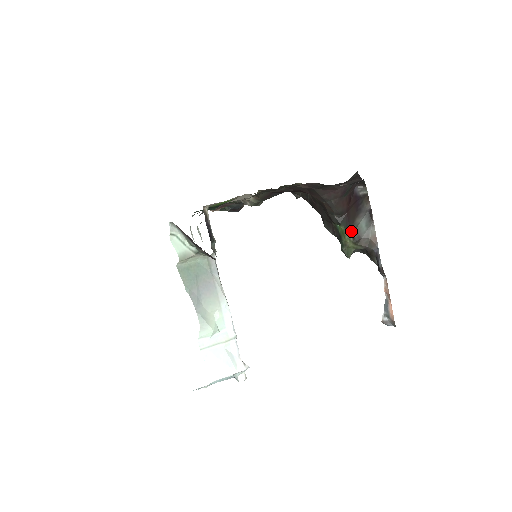
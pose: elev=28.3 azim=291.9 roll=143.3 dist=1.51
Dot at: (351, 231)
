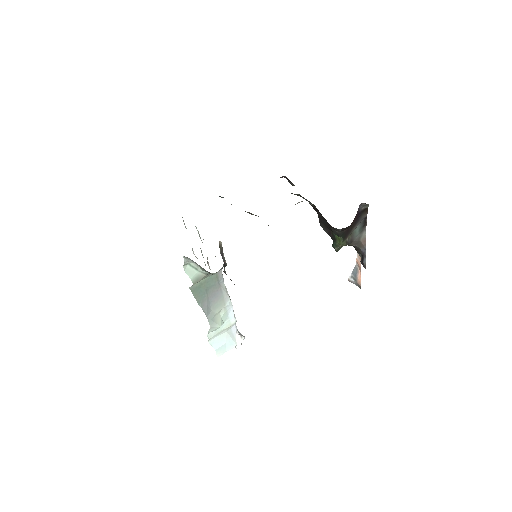
Dot at: (347, 238)
